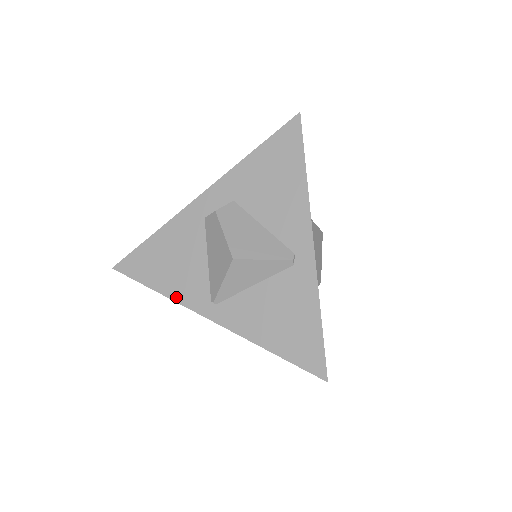
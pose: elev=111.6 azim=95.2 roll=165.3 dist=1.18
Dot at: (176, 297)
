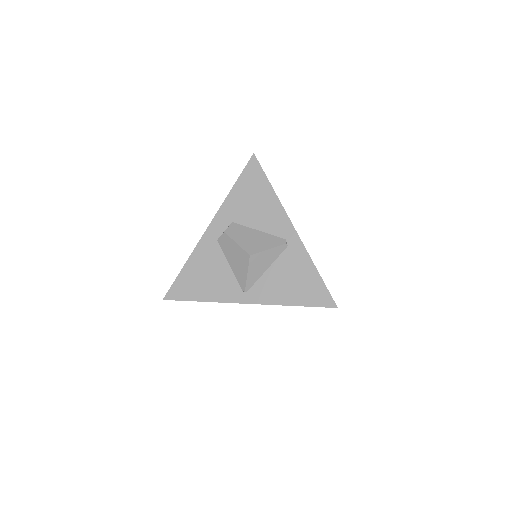
Dot at: (217, 299)
